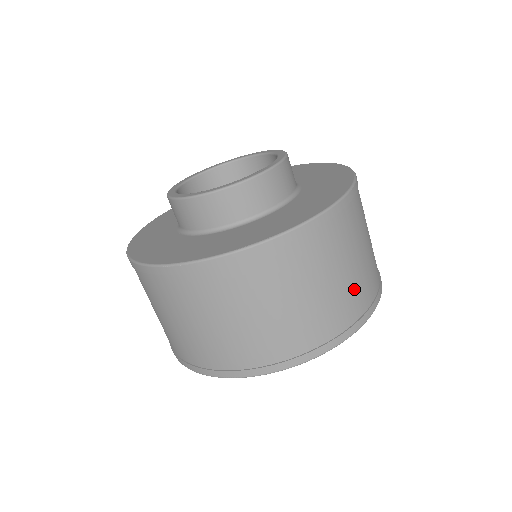
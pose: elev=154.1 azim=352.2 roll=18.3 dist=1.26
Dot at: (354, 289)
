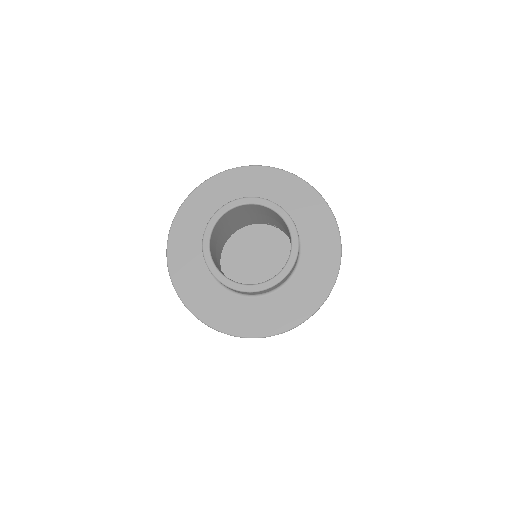
Dot at: occluded
